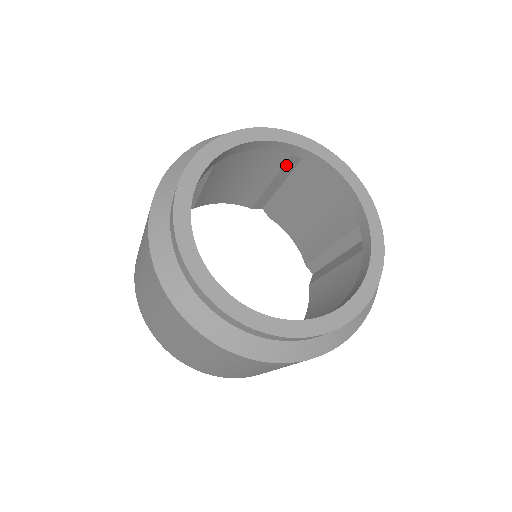
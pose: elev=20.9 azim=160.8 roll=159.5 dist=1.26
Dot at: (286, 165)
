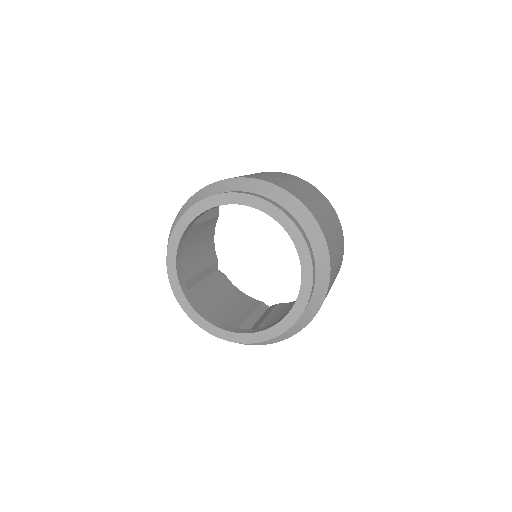
Dot at: occluded
